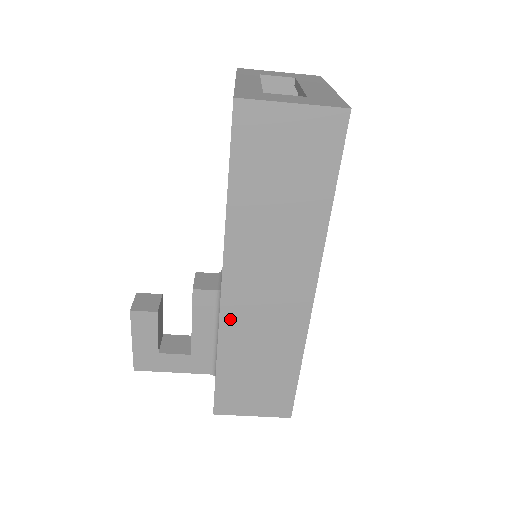
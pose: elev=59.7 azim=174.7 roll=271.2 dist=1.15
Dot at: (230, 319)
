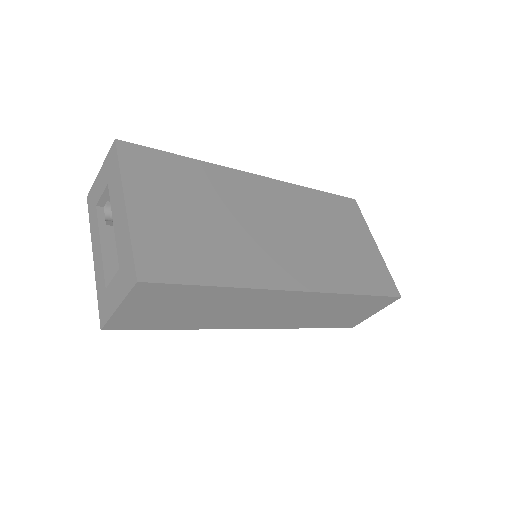
Dot at: (281, 325)
